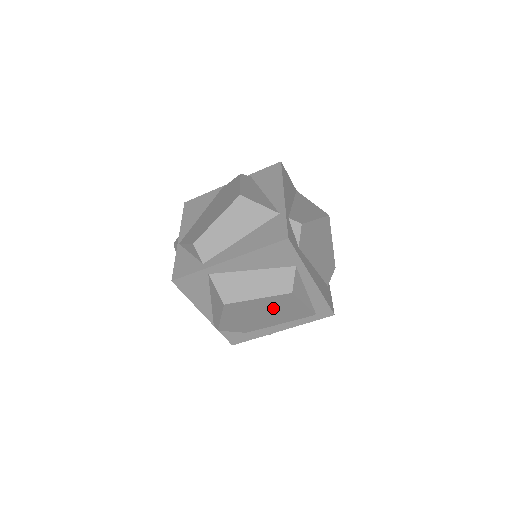
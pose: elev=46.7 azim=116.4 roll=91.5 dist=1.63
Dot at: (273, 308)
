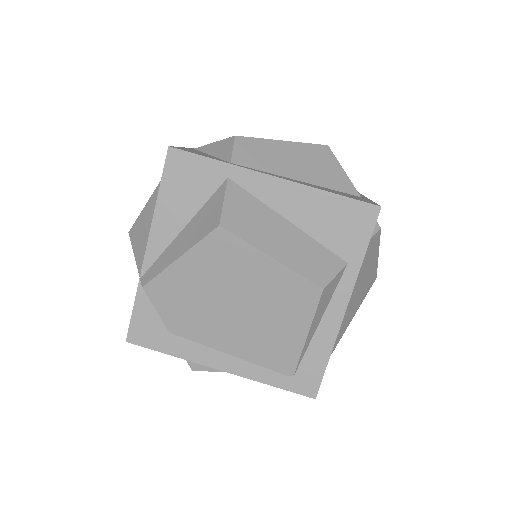
Dot at: (263, 304)
